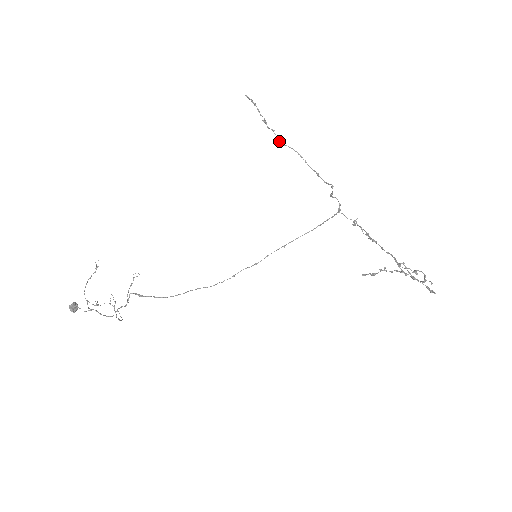
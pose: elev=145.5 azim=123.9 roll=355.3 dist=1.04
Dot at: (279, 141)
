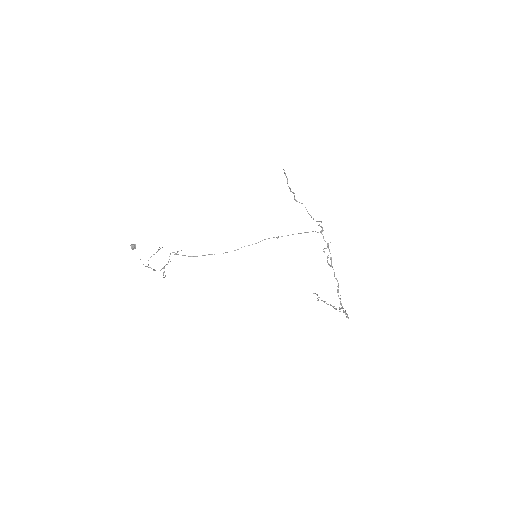
Dot at: (295, 199)
